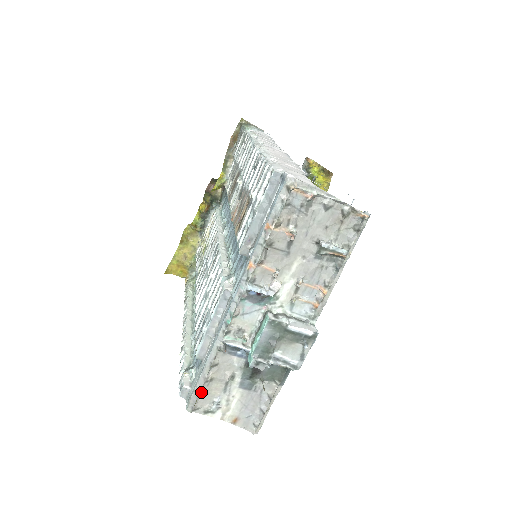
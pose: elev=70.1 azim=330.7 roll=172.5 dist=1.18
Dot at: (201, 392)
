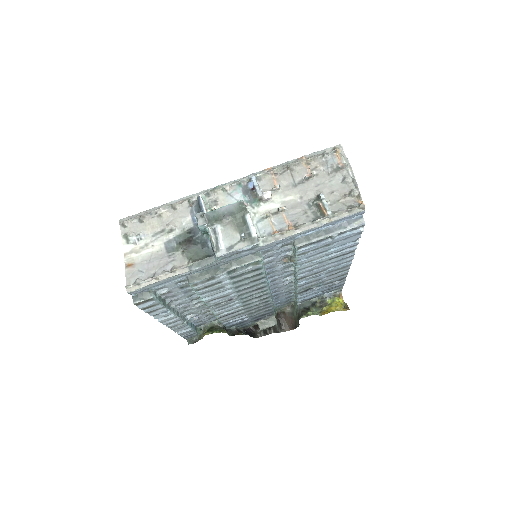
Dot at: (144, 216)
